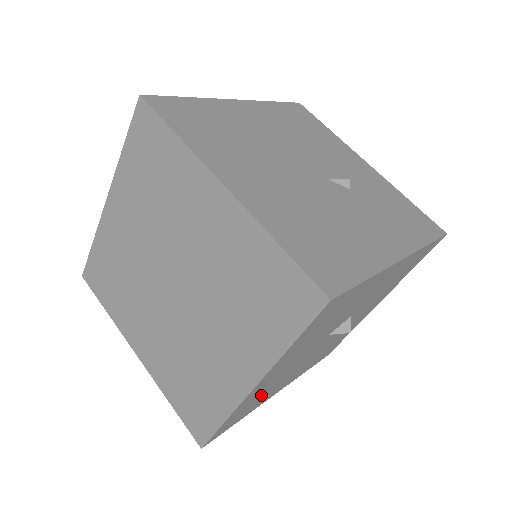
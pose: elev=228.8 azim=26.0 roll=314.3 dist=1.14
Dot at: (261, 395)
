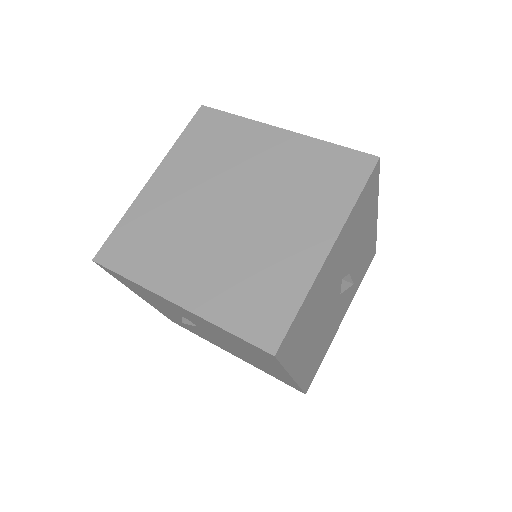
Dot at: (310, 316)
